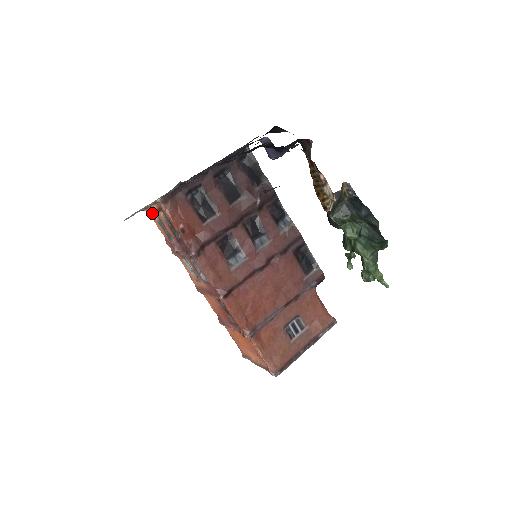
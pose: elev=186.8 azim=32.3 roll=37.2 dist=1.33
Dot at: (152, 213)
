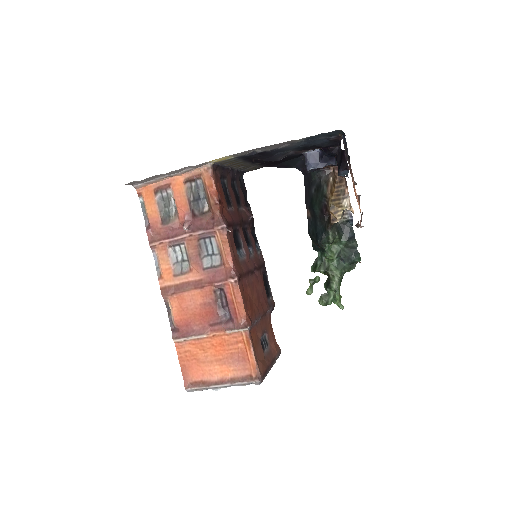
Dot at: (156, 190)
